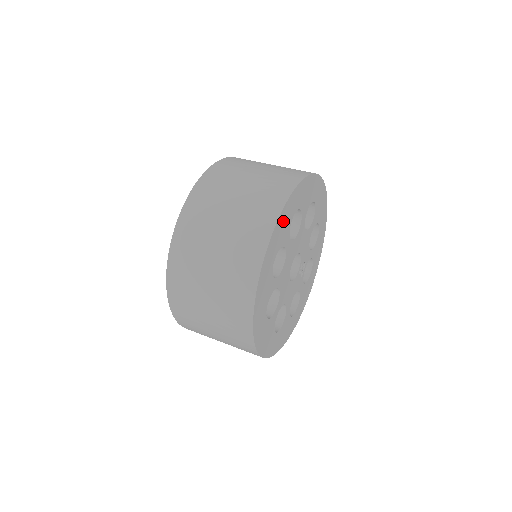
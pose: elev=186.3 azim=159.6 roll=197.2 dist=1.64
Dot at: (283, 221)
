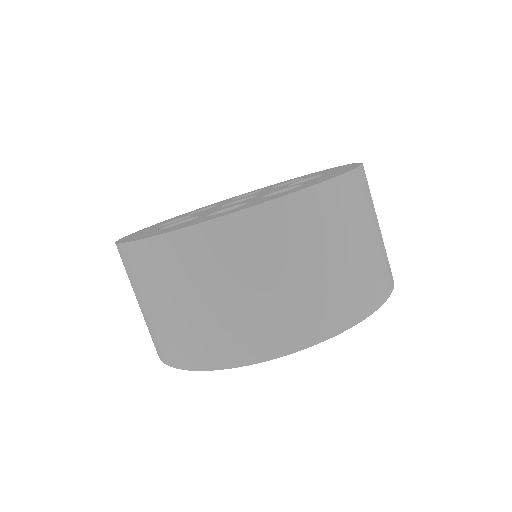
Dot at: occluded
